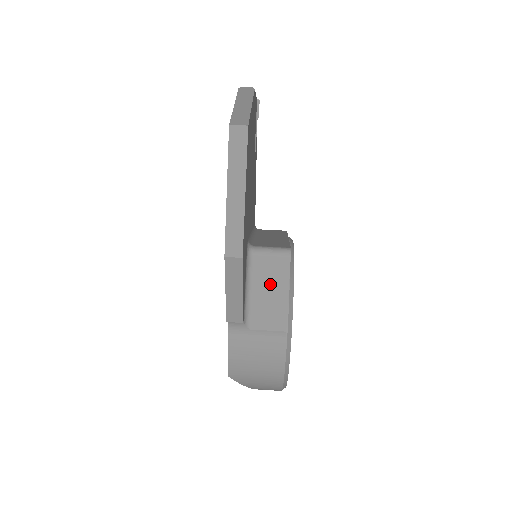
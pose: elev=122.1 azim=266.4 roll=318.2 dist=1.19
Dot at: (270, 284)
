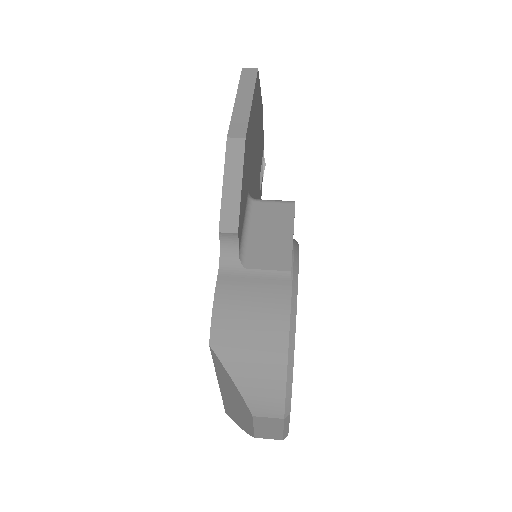
Dot at: (272, 225)
